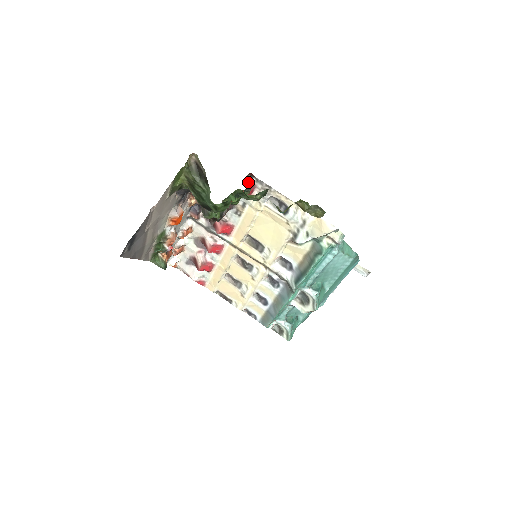
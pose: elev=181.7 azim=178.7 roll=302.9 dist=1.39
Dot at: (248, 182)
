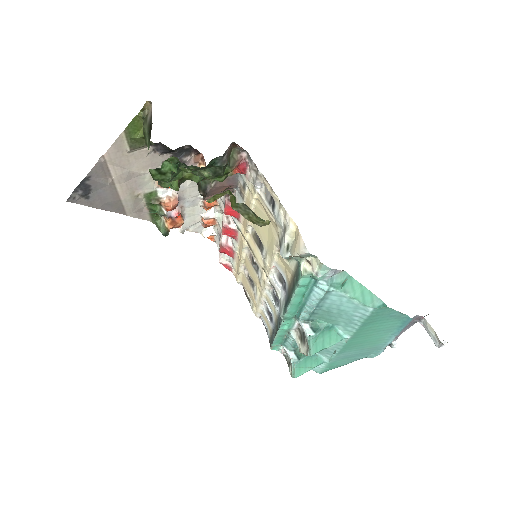
Dot at: (235, 155)
